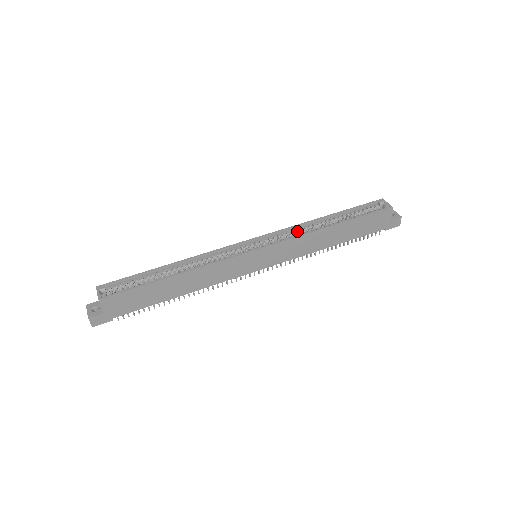
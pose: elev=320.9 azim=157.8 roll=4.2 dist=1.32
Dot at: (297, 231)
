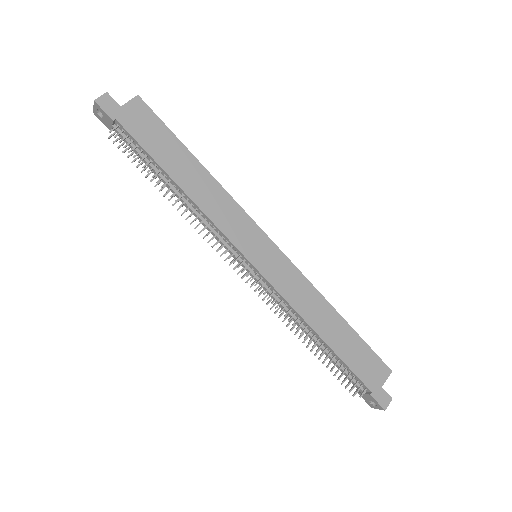
Dot at: occluded
